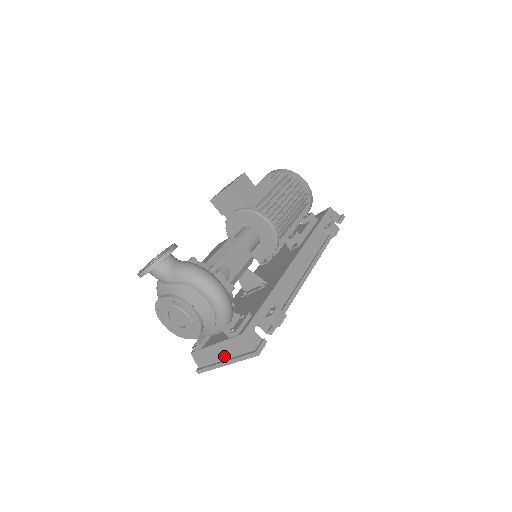
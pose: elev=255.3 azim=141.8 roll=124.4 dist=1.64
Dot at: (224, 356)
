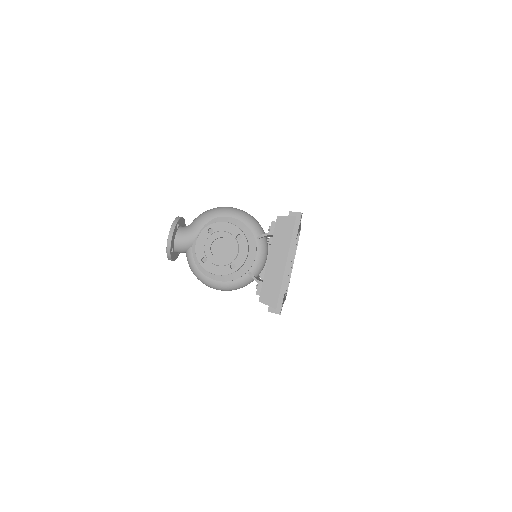
Dot at: (283, 259)
